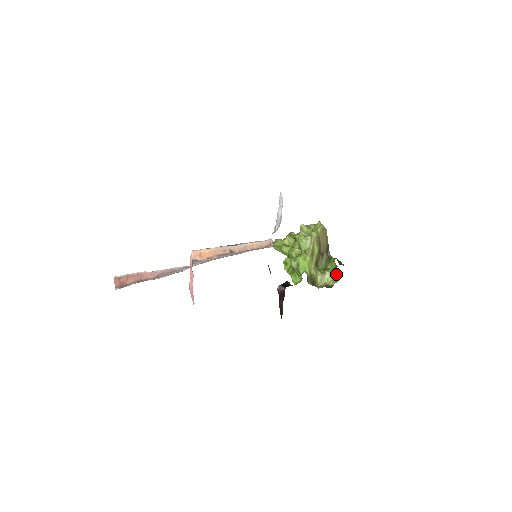
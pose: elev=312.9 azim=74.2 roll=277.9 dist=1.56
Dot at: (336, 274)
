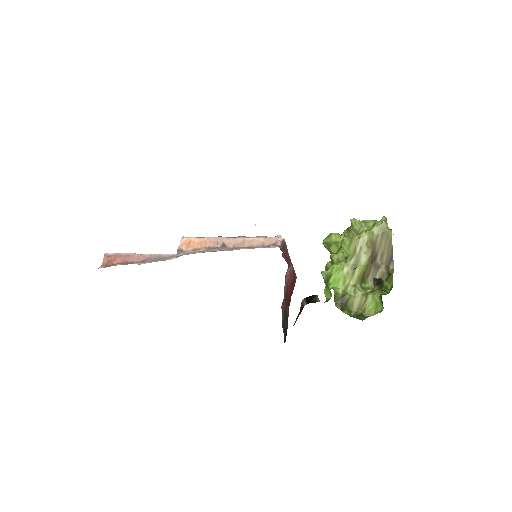
Dot at: (381, 301)
